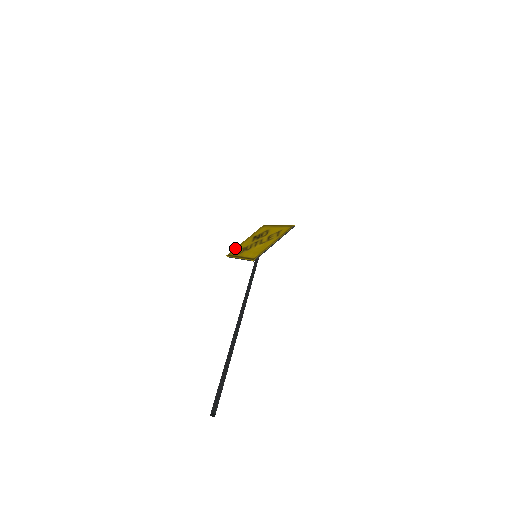
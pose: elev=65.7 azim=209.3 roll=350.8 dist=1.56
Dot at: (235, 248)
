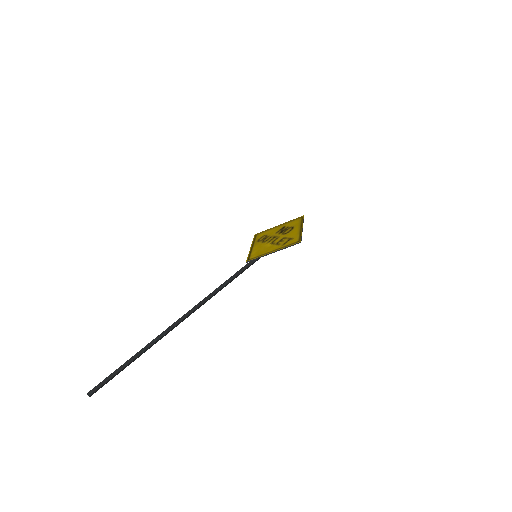
Dot at: (266, 230)
